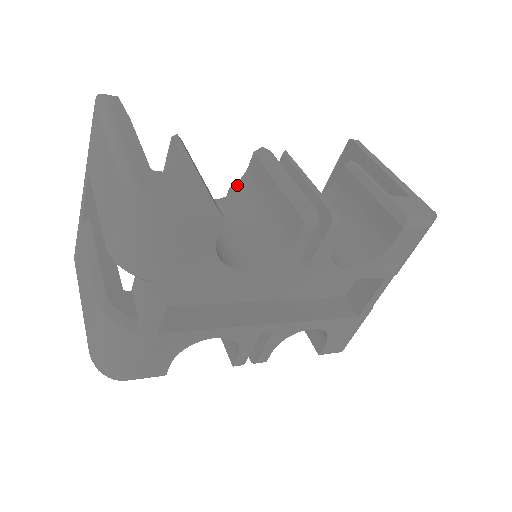
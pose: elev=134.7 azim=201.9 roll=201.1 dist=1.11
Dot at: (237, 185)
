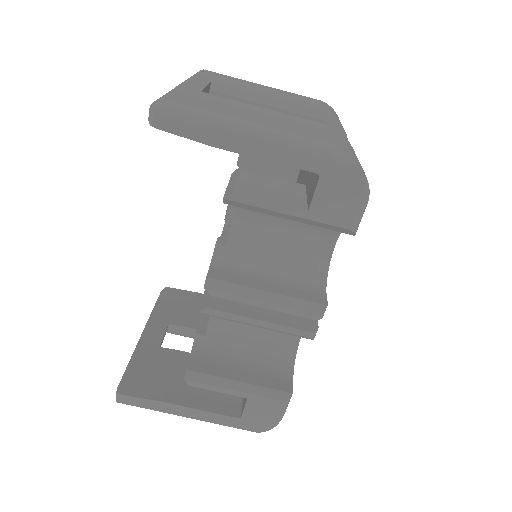
Dot at: occluded
